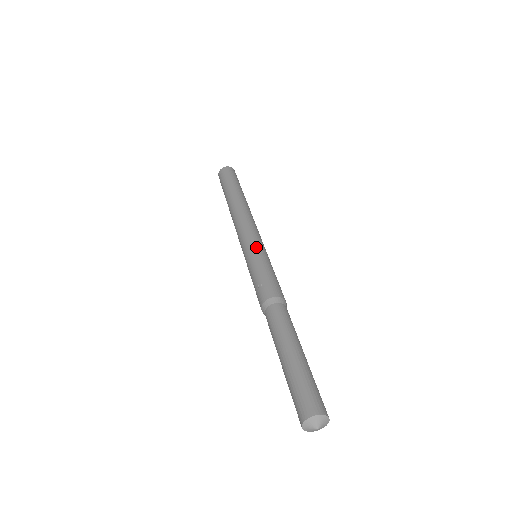
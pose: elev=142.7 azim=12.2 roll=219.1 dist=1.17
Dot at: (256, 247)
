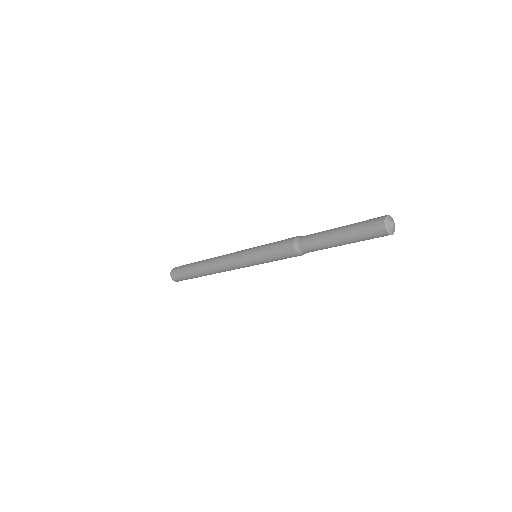
Dot at: occluded
